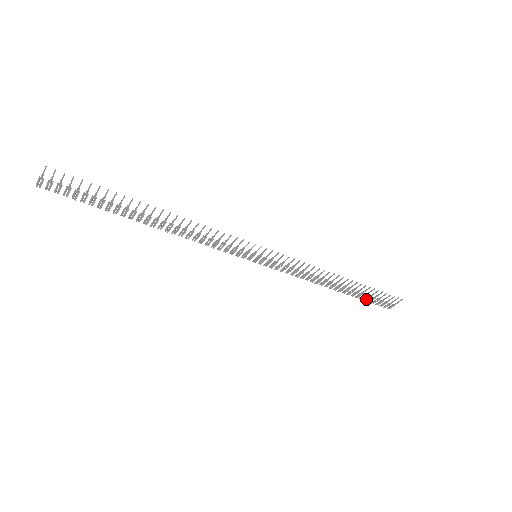
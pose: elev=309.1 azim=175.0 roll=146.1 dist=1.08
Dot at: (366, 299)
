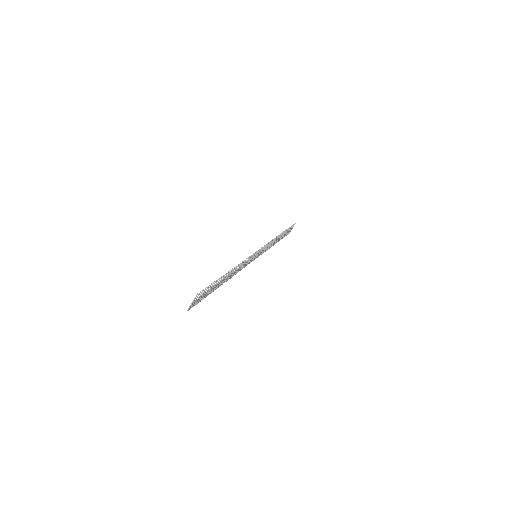
Dot at: (284, 236)
